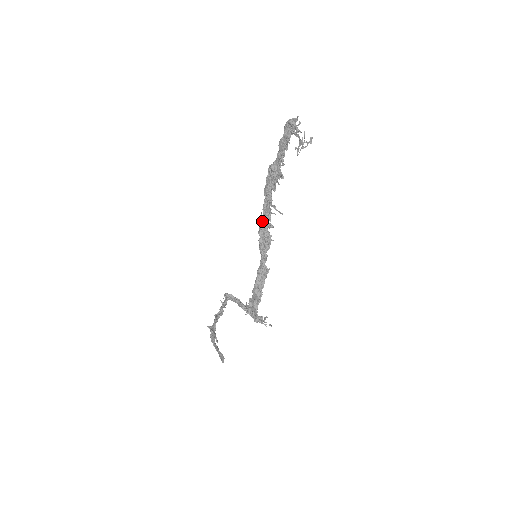
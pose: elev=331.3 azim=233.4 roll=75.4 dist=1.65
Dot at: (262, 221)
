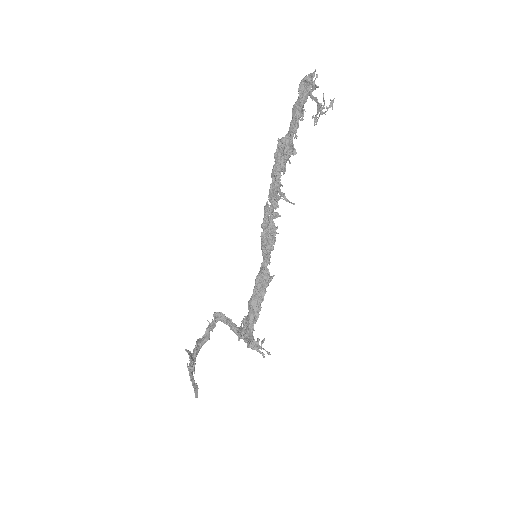
Dot at: (266, 210)
